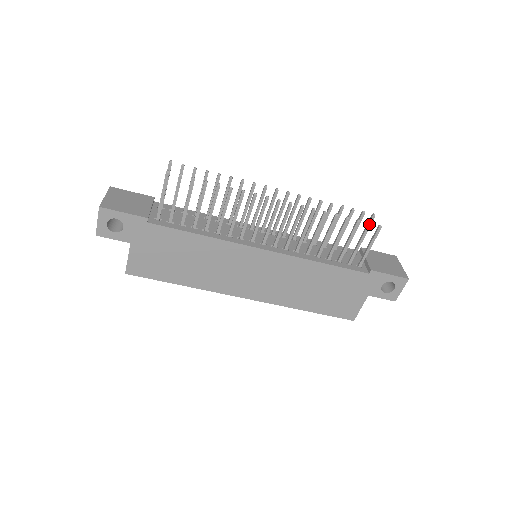
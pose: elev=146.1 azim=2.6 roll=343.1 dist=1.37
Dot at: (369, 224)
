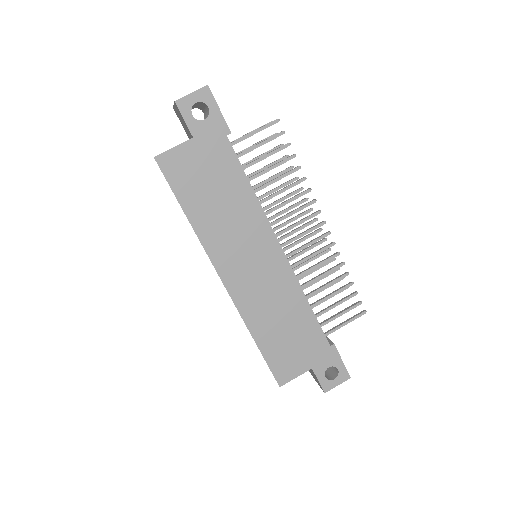
Dot at: (361, 302)
